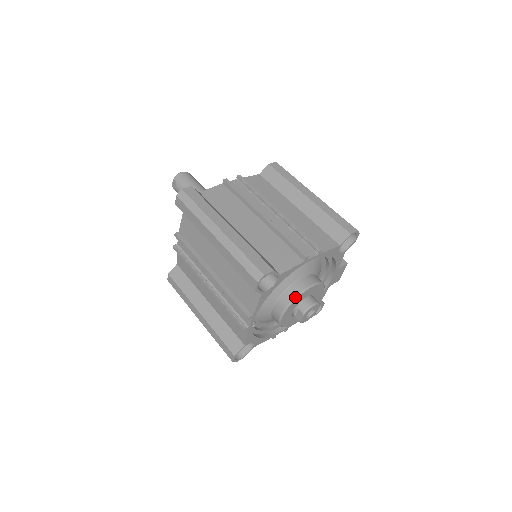
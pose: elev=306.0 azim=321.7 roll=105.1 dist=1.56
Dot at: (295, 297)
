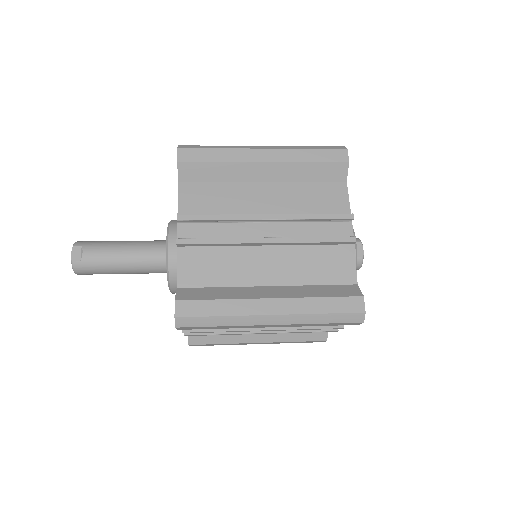
Dot at: occluded
